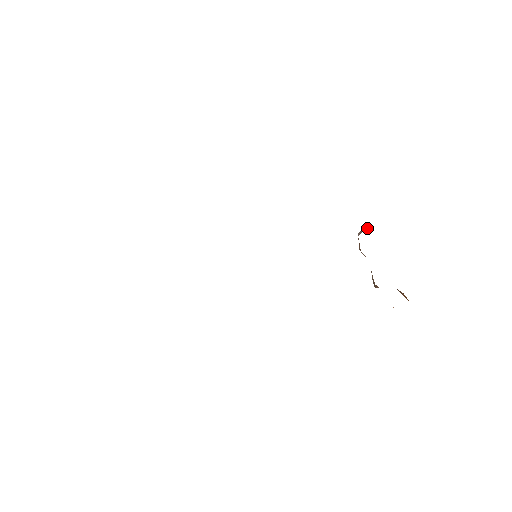
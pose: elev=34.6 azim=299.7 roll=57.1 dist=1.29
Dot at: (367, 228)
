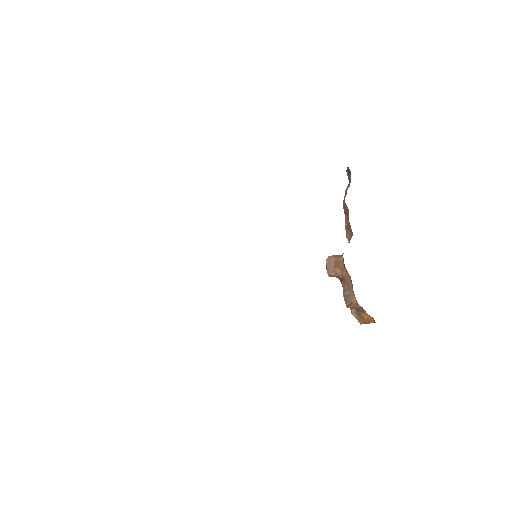
Dot at: occluded
